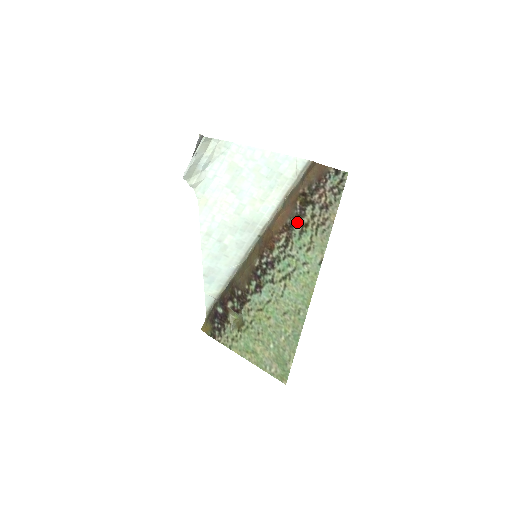
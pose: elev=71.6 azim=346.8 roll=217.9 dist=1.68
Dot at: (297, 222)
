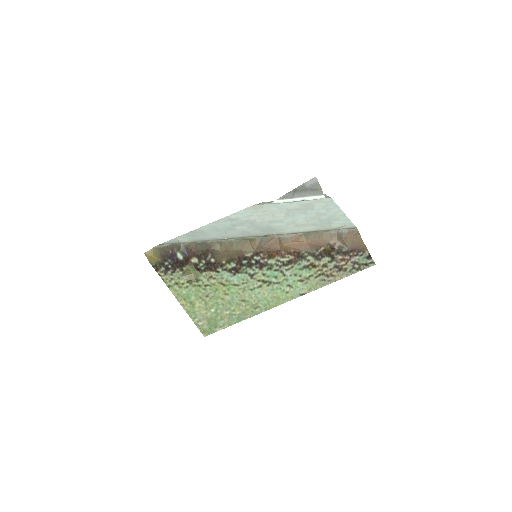
Dot at: (309, 259)
